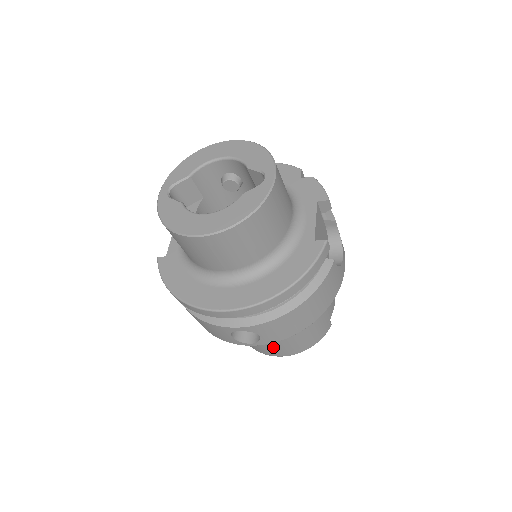
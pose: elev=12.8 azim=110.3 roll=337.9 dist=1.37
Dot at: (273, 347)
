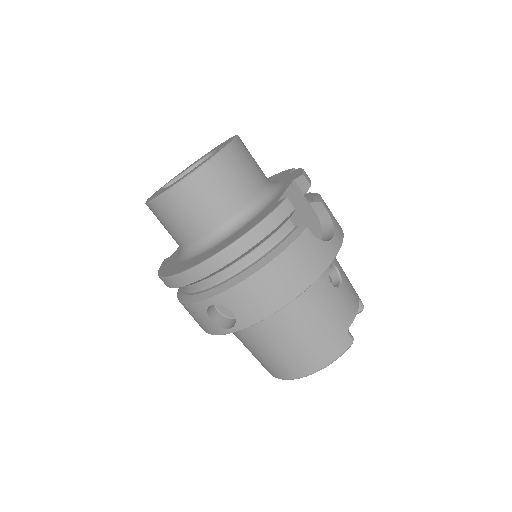
Dot at: (279, 358)
